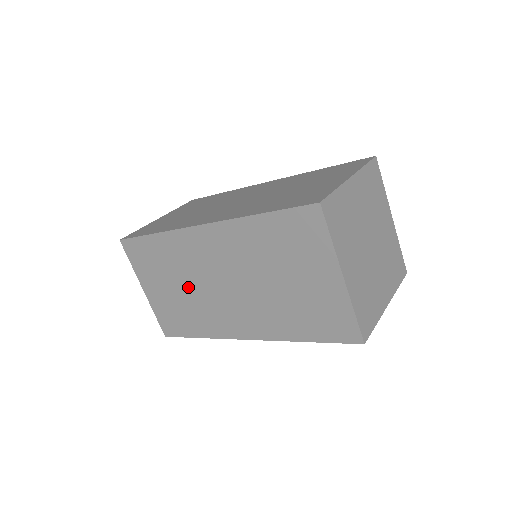
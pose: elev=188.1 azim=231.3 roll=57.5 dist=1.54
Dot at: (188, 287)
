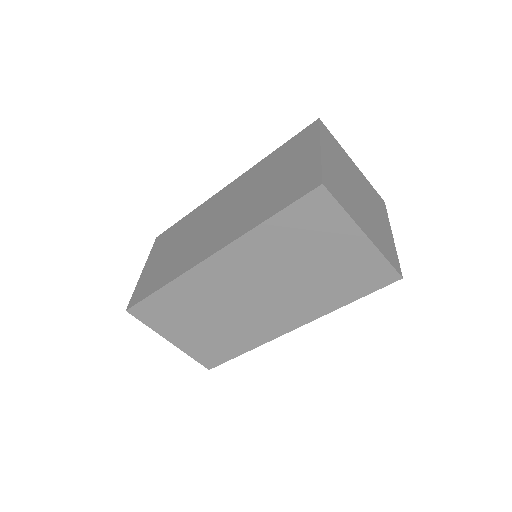
Dot at: (217, 316)
